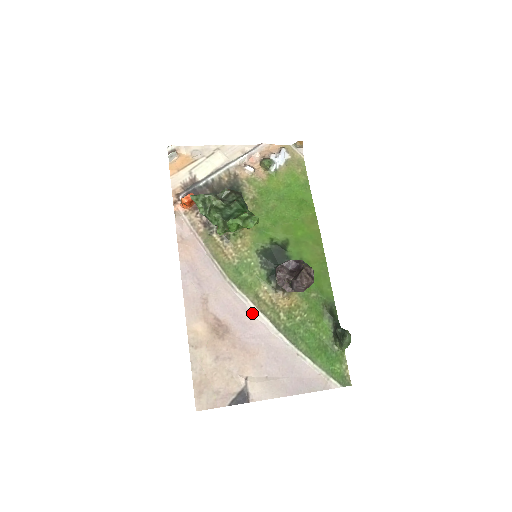
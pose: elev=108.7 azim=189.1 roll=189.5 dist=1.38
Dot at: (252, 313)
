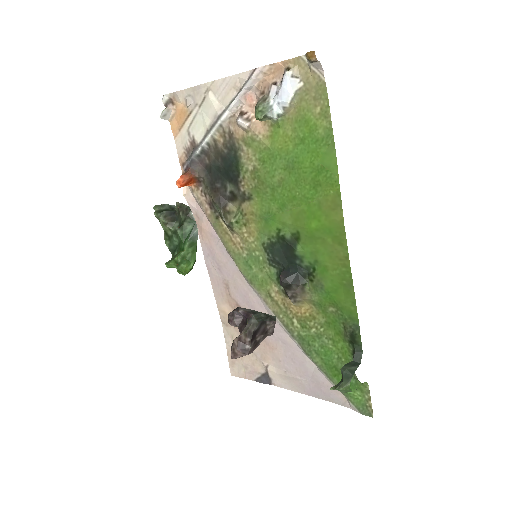
Dot at: (267, 310)
